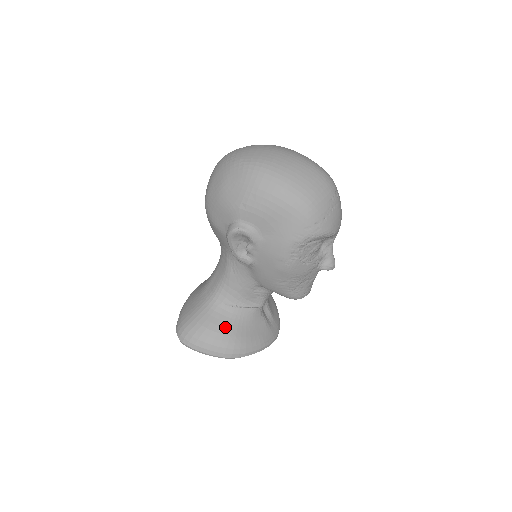
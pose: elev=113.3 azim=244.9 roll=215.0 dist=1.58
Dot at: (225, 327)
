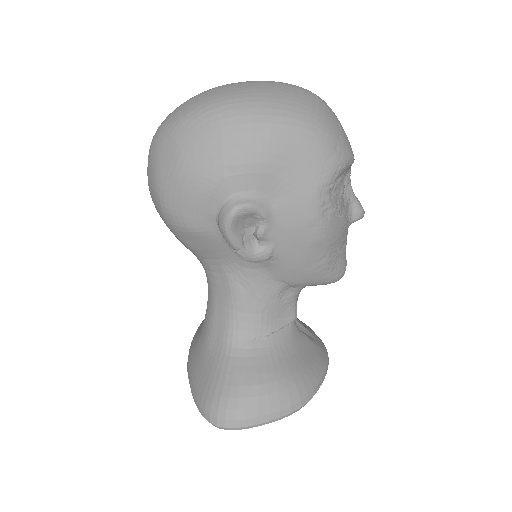
Dot at: (271, 370)
